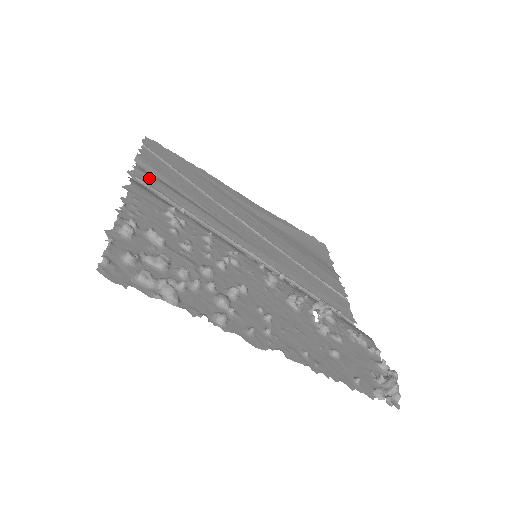
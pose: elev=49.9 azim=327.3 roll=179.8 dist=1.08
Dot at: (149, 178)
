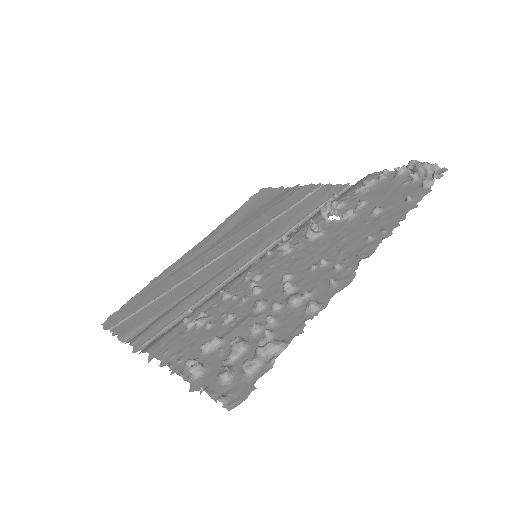
Dot at: (146, 334)
